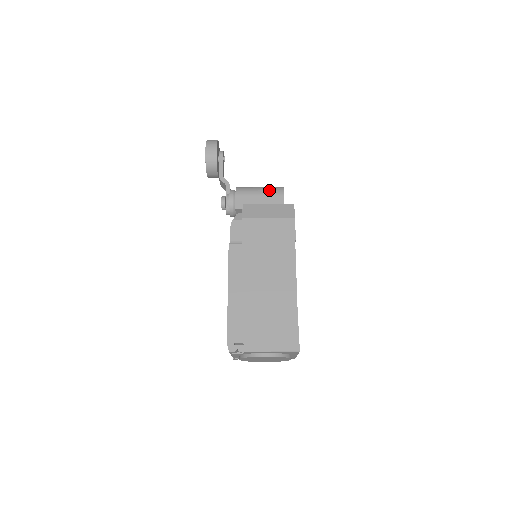
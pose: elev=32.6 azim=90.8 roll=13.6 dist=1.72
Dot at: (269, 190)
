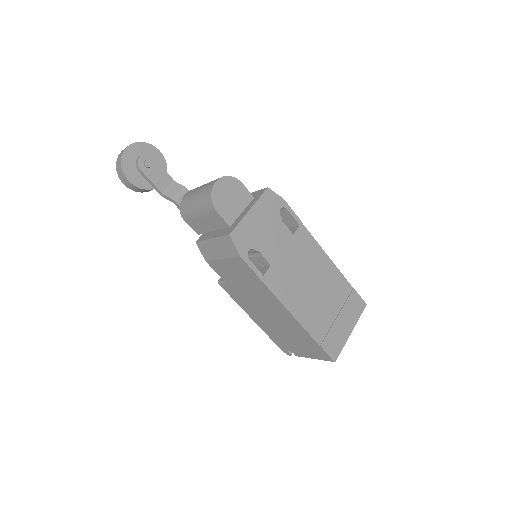
Dot at: (202, 208)
